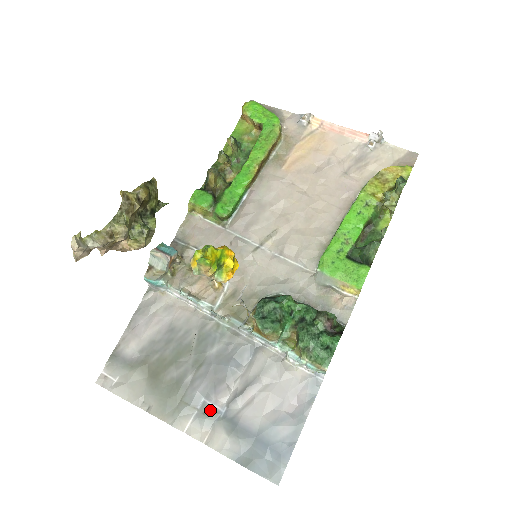
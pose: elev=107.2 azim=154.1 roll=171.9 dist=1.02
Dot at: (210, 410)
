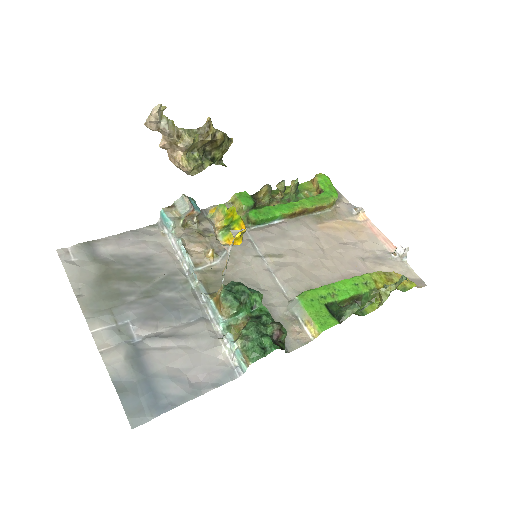
Dot at: (127, 331)
